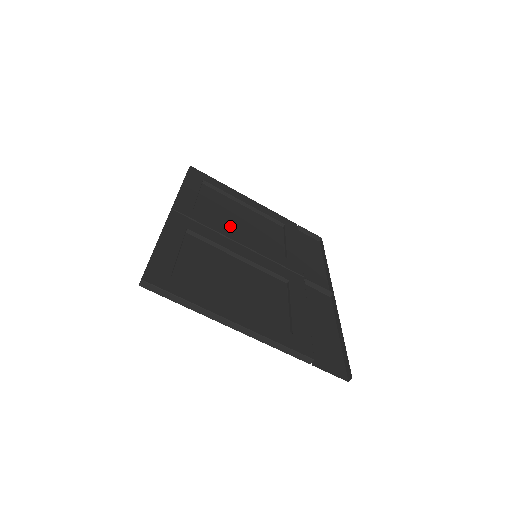
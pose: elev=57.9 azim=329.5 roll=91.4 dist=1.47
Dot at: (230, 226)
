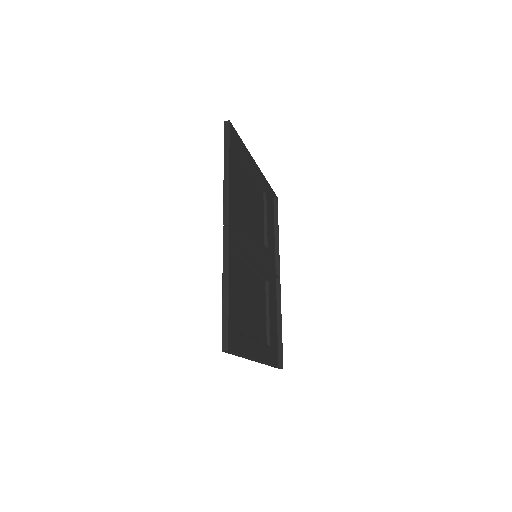
Dot at: (246, 219)
